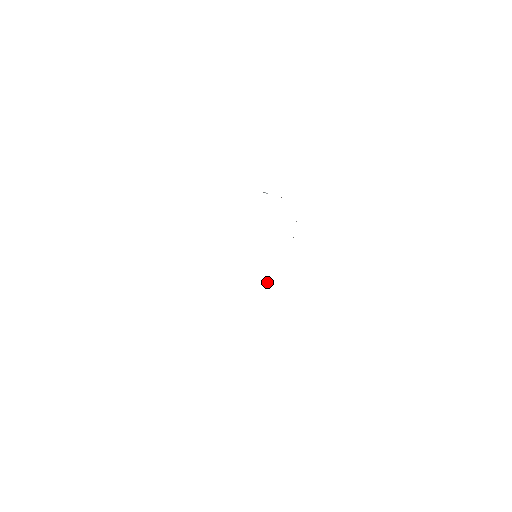
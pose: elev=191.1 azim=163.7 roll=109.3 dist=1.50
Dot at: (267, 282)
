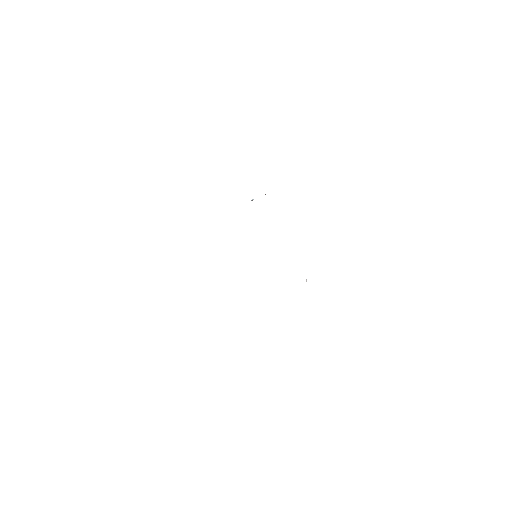
Dot at: (306, 280)
